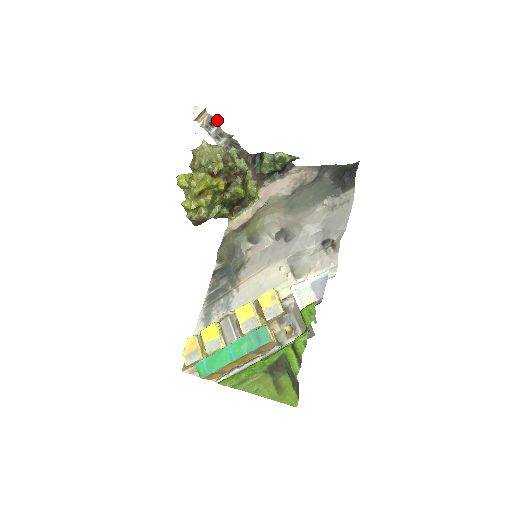
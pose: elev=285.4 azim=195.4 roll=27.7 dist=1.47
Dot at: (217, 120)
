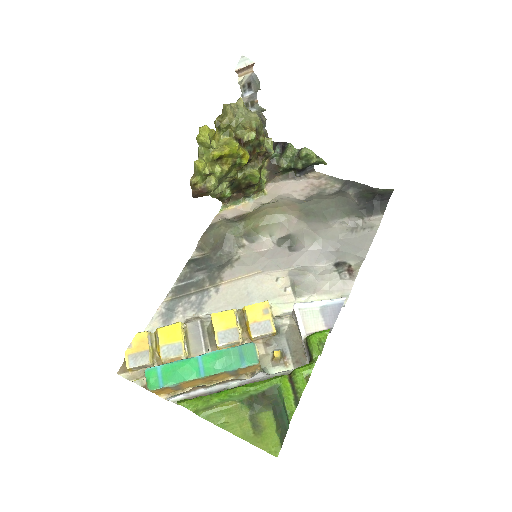
Dot at: (259, 83)
